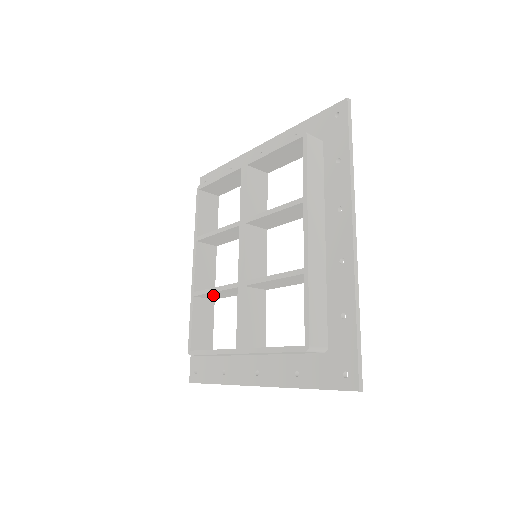
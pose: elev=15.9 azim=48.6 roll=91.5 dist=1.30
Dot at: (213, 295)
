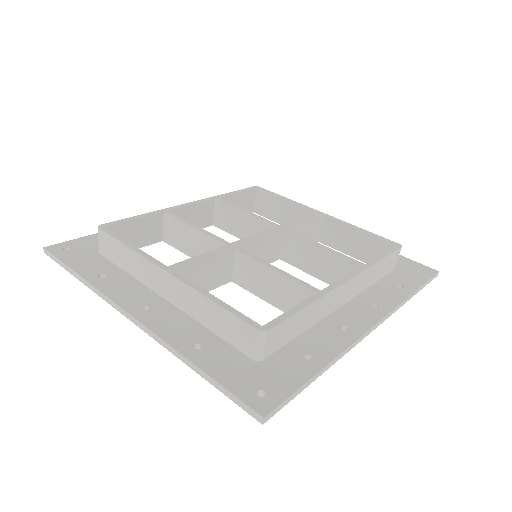
Dot at: (179, 232)
